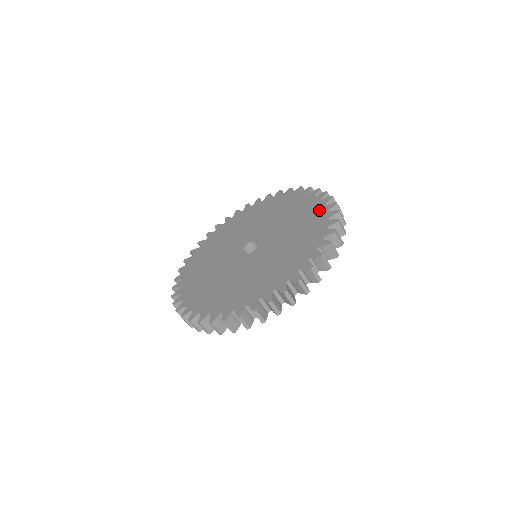
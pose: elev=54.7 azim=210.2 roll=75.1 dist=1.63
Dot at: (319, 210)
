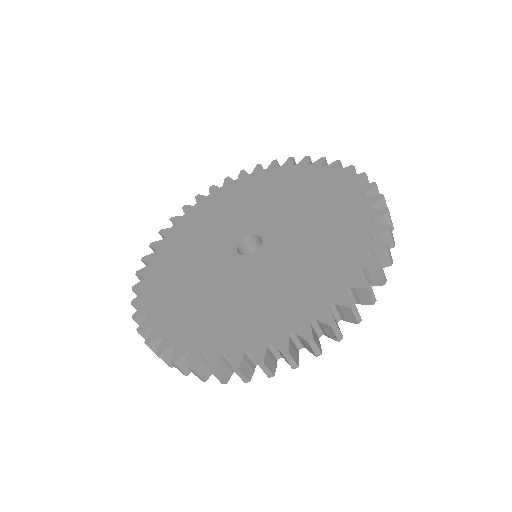
Dot at: (321, 174)
